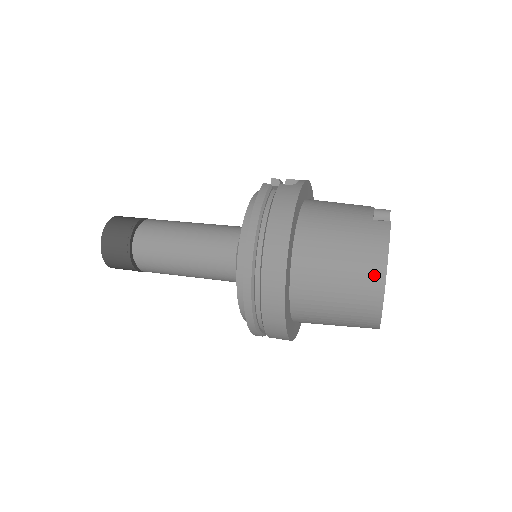
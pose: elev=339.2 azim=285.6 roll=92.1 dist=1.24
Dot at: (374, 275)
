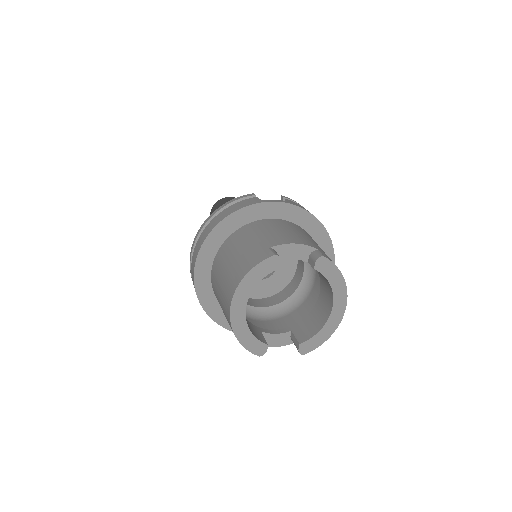
Dot at: (231, 289)
